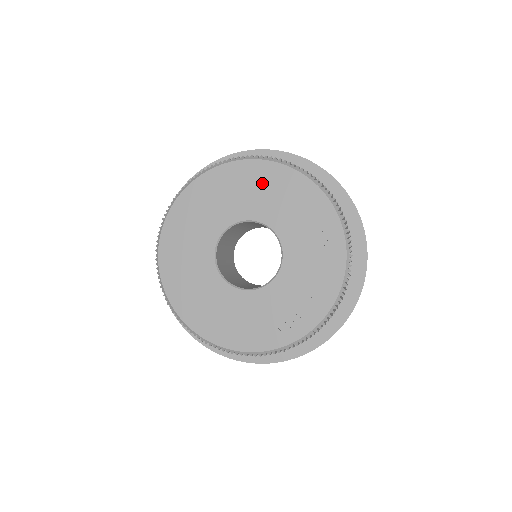
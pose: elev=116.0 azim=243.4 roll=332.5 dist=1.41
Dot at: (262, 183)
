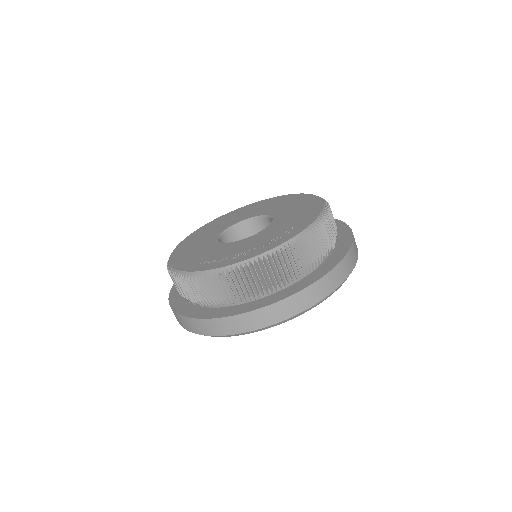
Dot at: (298, 203)
